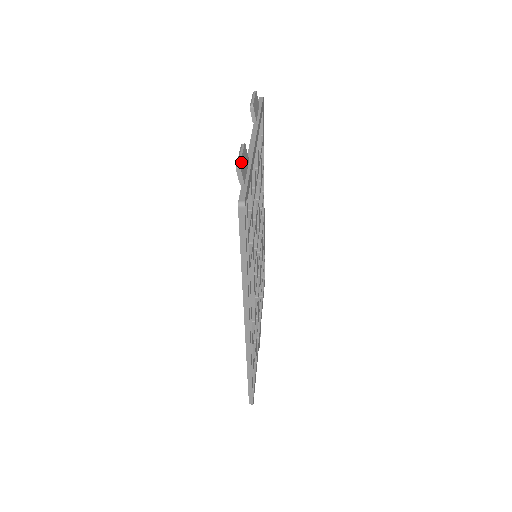
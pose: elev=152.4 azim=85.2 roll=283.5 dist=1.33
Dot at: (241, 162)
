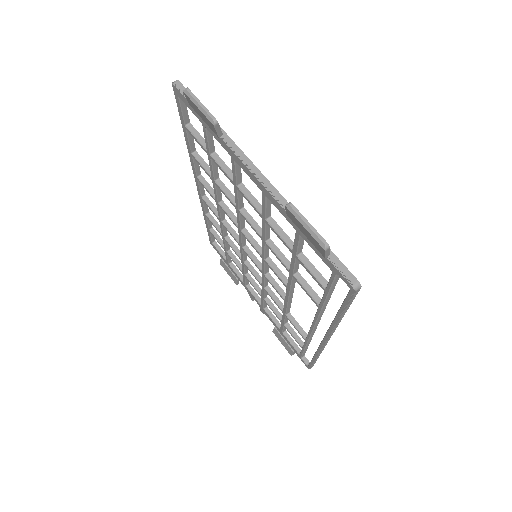
Dot at: (321, 238)
